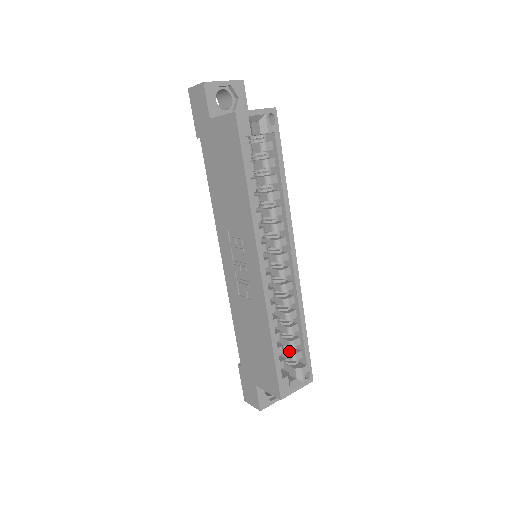
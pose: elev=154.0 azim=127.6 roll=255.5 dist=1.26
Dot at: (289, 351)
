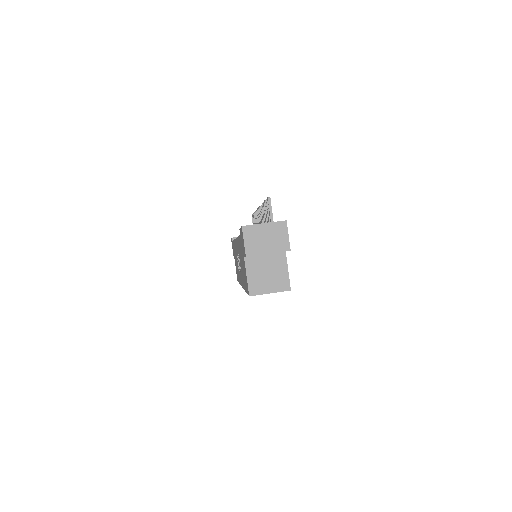
Dot at: occluded
